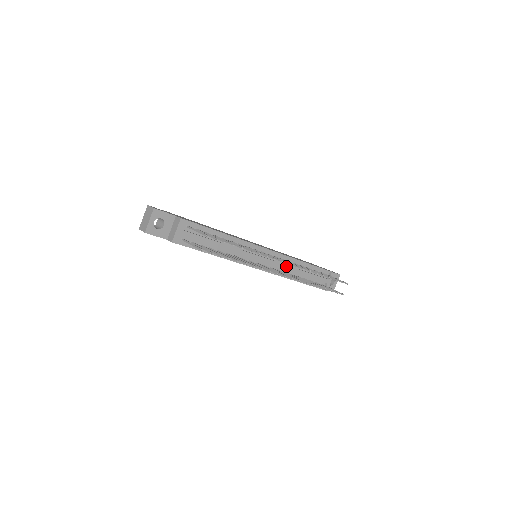
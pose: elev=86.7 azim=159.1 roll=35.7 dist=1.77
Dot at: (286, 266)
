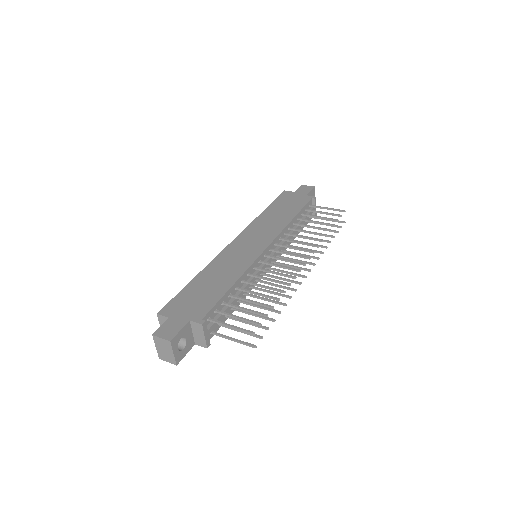
Dot at: (286, 241)
